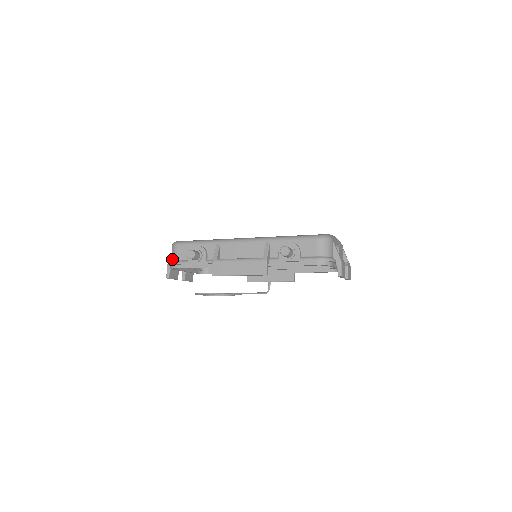
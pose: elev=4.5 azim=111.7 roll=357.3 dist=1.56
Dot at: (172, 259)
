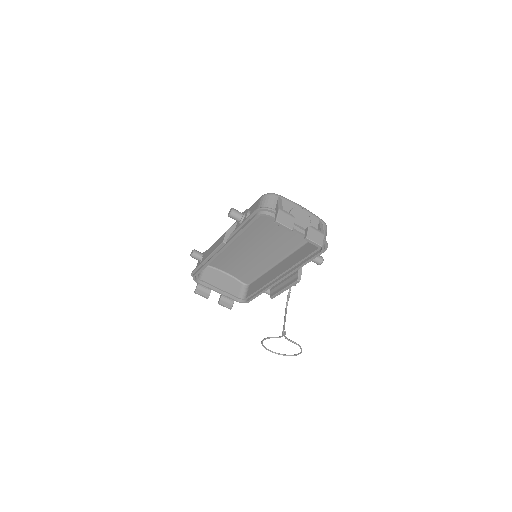
Dot at: occluded
